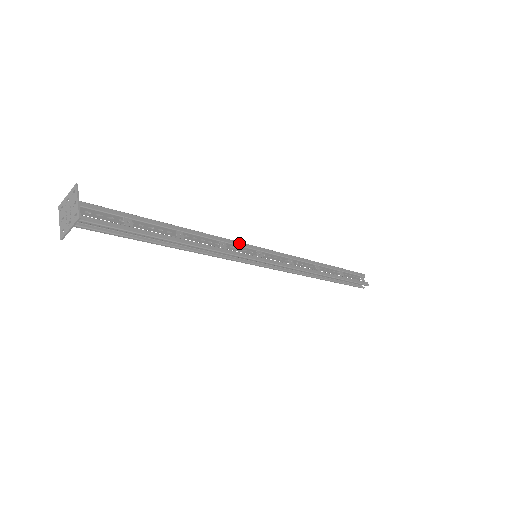
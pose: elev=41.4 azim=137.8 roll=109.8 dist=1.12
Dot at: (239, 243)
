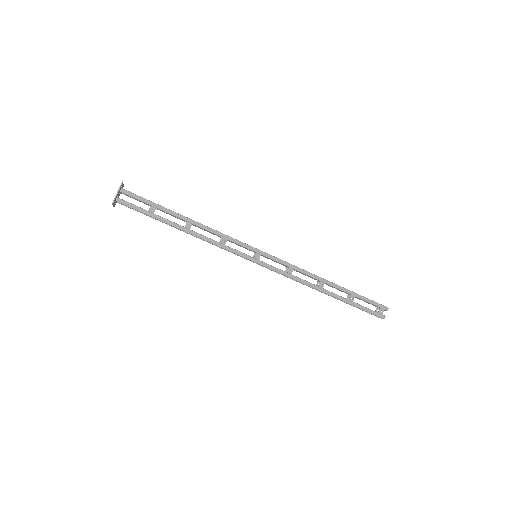
Dot at: (241, 243)
